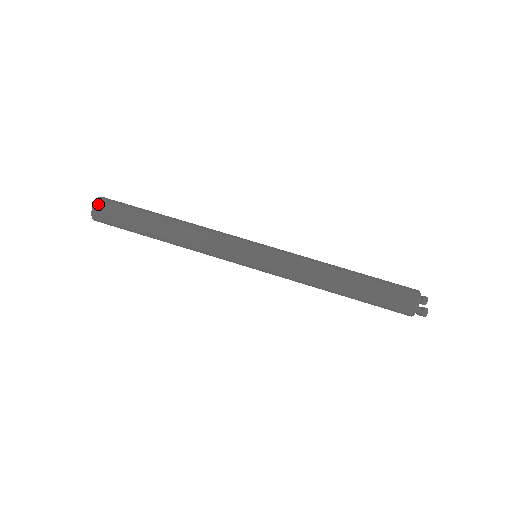
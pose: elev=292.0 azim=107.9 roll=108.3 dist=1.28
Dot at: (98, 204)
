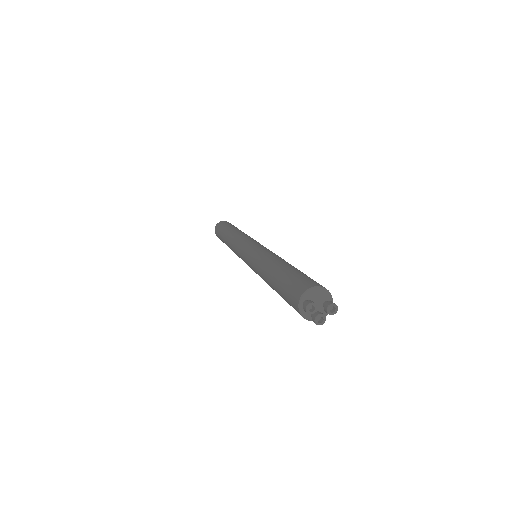
Dot at: (221, 222)
